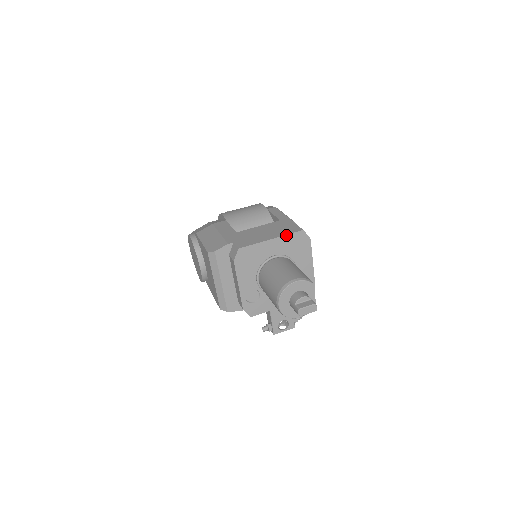
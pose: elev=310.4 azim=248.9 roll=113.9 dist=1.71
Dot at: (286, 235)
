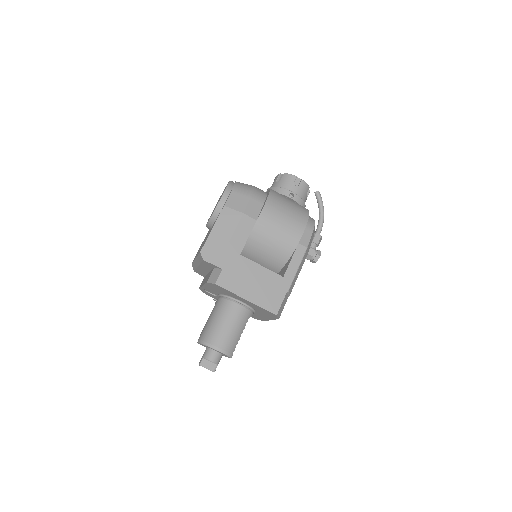
Dot at: (260, 307)
